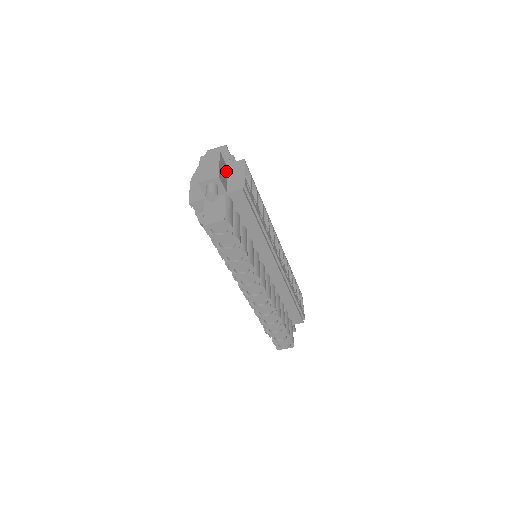
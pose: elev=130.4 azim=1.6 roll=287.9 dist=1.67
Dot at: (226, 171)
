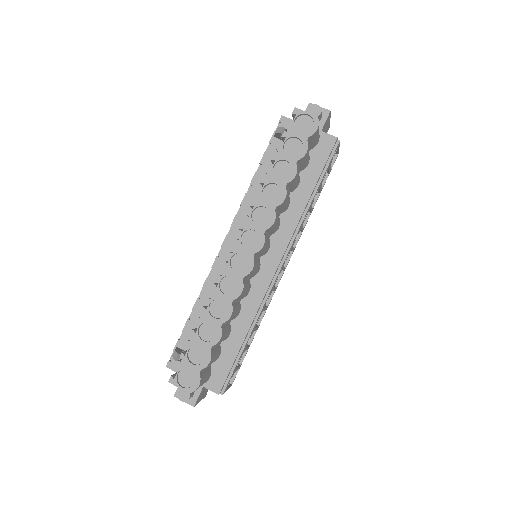
Dot at: occluded
